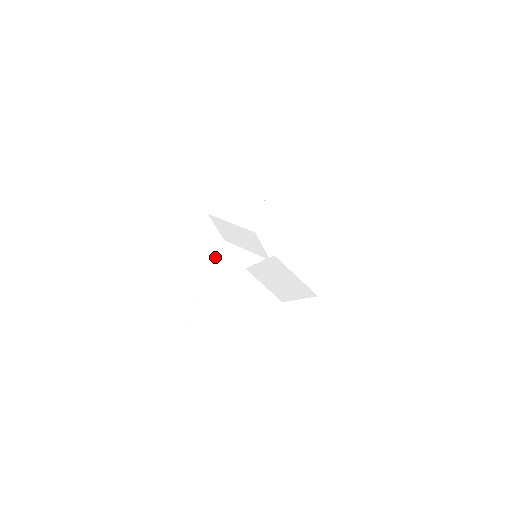
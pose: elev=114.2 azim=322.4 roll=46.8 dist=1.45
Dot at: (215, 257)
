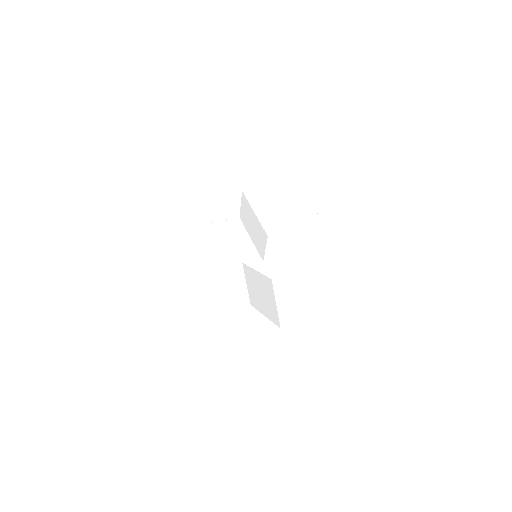
Dot at: (225, 232)
